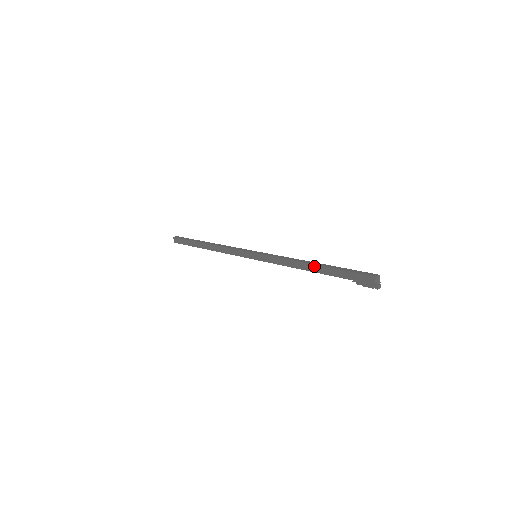
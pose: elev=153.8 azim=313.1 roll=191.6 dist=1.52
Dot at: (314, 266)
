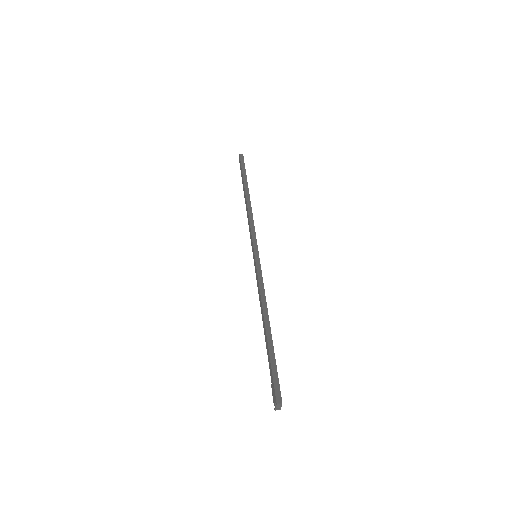
Dot at: (265, 328)
